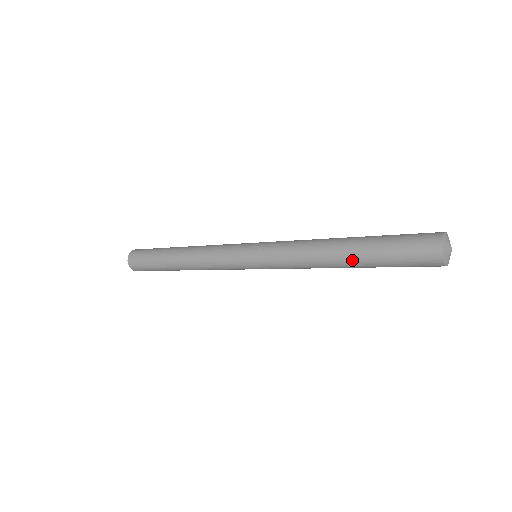
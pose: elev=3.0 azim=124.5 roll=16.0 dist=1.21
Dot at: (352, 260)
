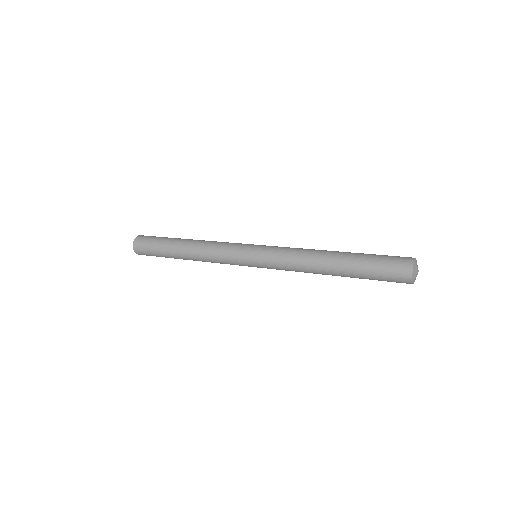
Dot at: (341, 274)
